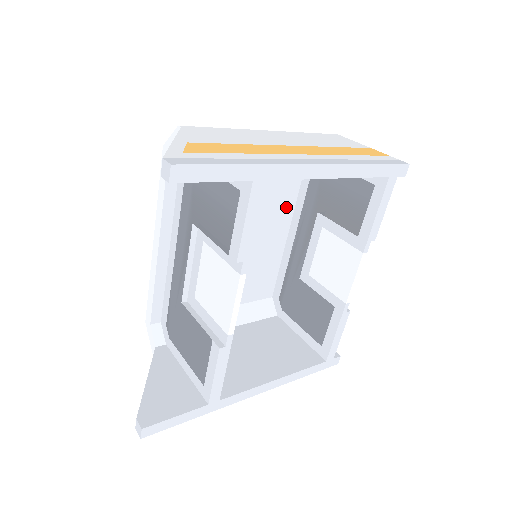
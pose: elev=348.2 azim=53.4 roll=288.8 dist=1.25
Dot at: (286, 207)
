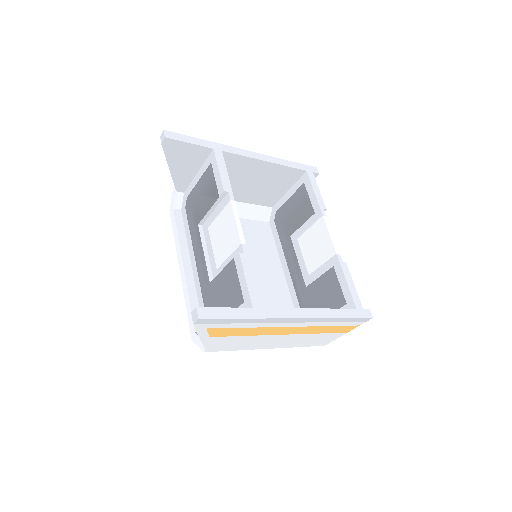
Dot at: (271, 253)
